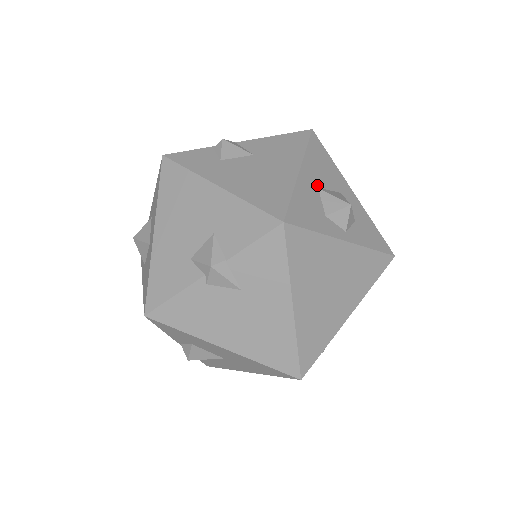
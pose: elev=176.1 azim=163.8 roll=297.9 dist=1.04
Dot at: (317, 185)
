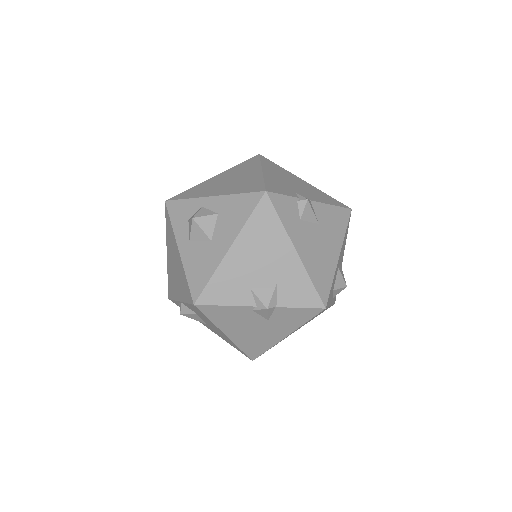
Dot at: occluded
